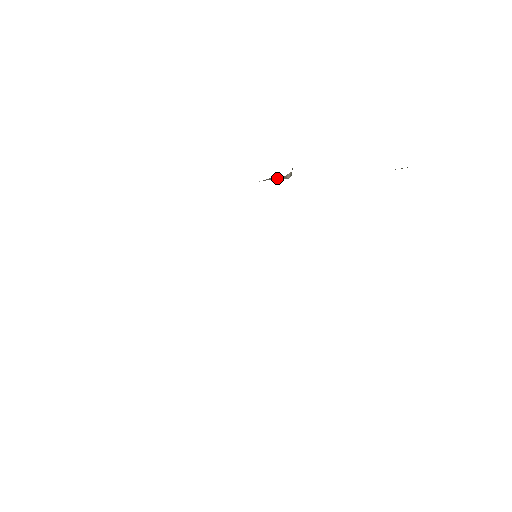
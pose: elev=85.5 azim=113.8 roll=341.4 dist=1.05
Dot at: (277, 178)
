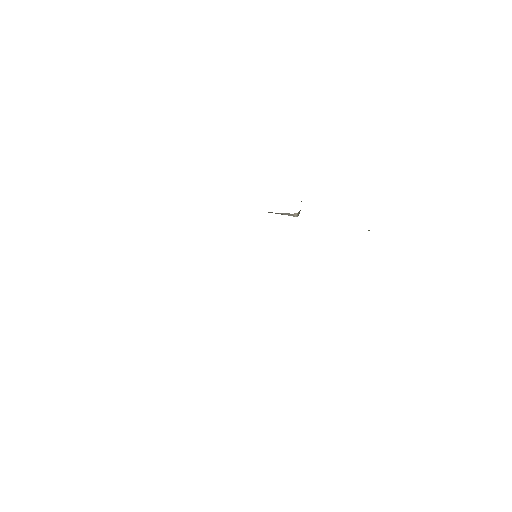
Dot at: (288, 215)
